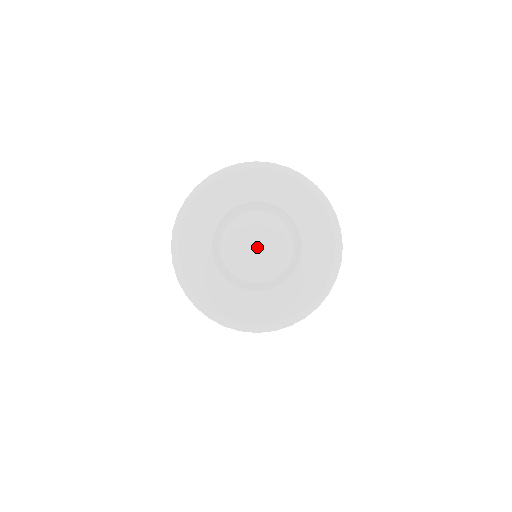
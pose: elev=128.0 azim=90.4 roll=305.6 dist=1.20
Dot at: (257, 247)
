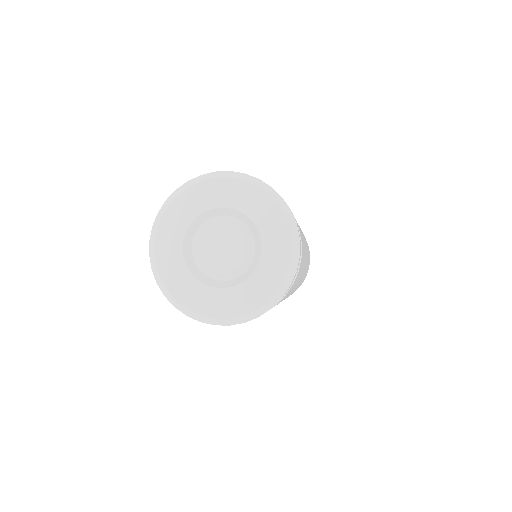
Dot at: (221, 248)
